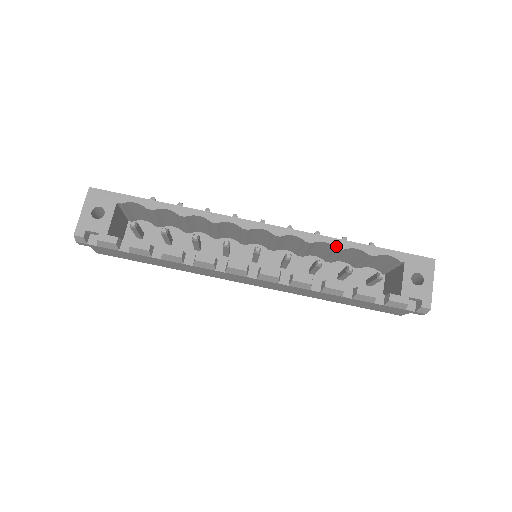
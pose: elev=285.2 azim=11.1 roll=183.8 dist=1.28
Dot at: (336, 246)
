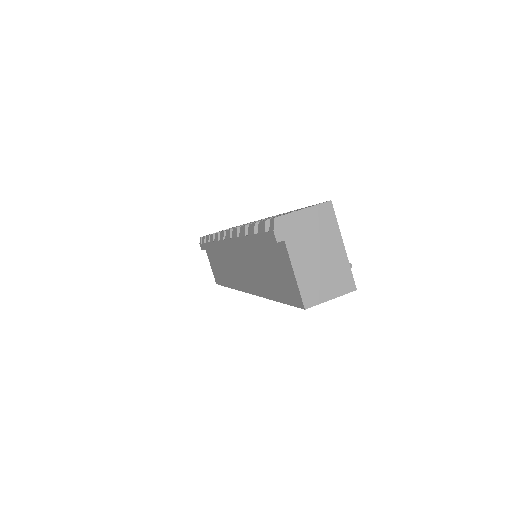
Dot at: (280, 214)
